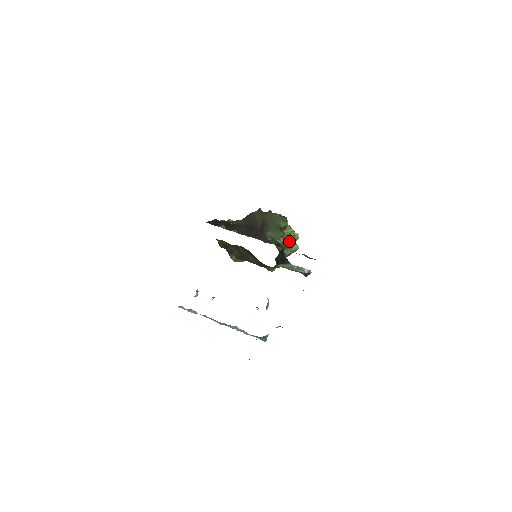
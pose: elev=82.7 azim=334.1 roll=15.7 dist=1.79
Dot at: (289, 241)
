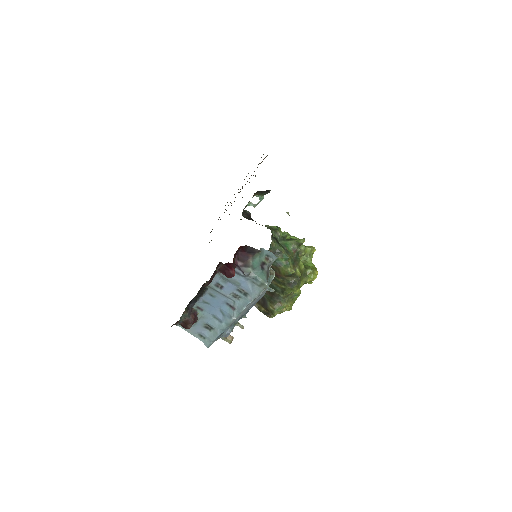
Dot at: (290, 239)
